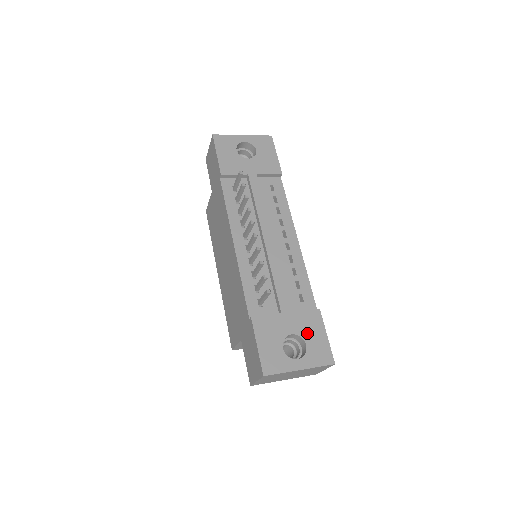
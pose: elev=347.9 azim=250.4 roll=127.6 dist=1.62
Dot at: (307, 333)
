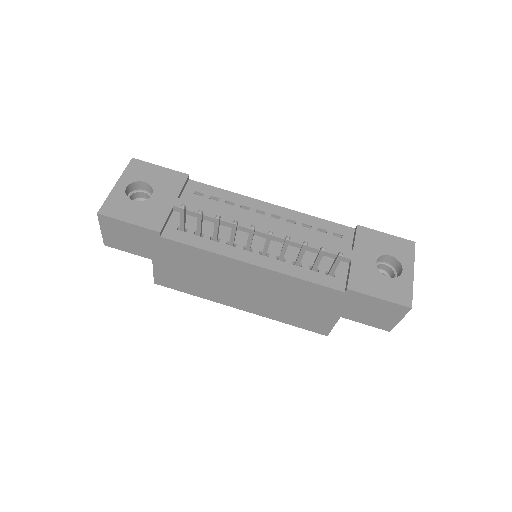
Dot at: (379, 248)
